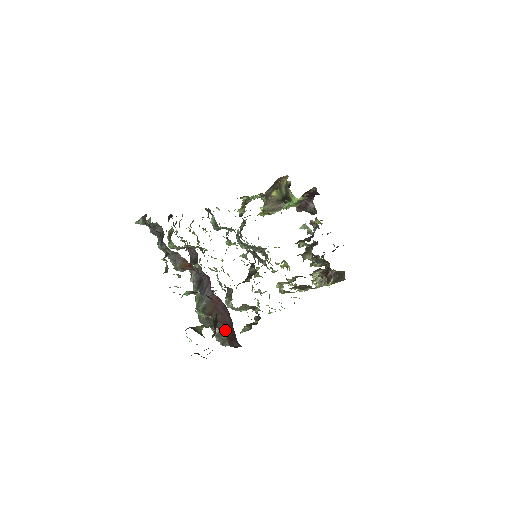
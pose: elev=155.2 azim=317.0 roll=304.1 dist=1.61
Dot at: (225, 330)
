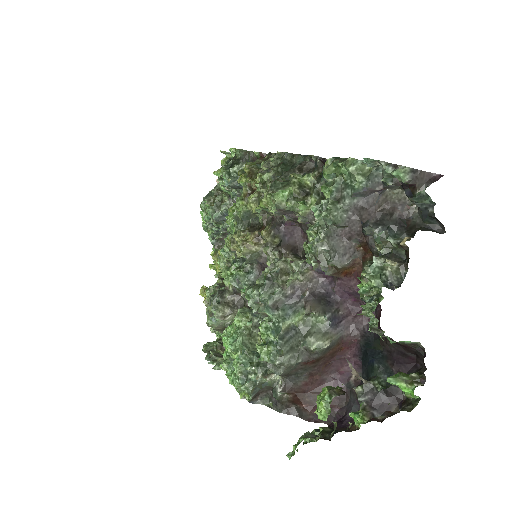
Dot at: (306, 388)
